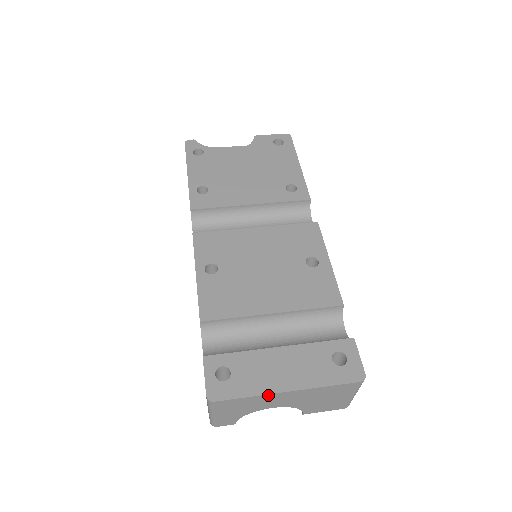
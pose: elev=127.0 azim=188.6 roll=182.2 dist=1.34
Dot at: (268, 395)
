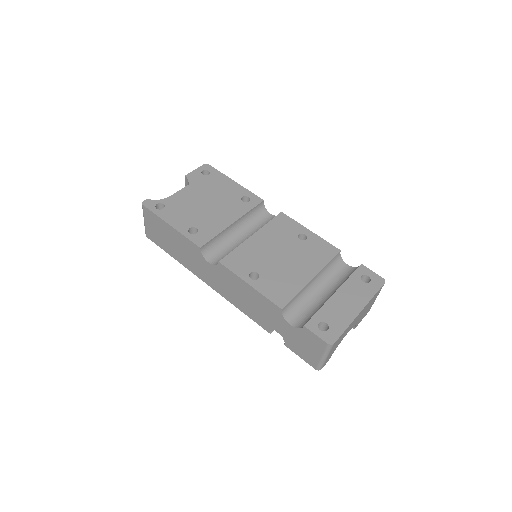
Dot at: (353, 321)
